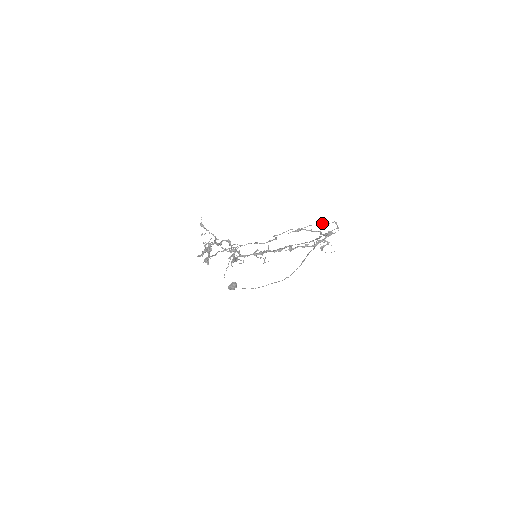
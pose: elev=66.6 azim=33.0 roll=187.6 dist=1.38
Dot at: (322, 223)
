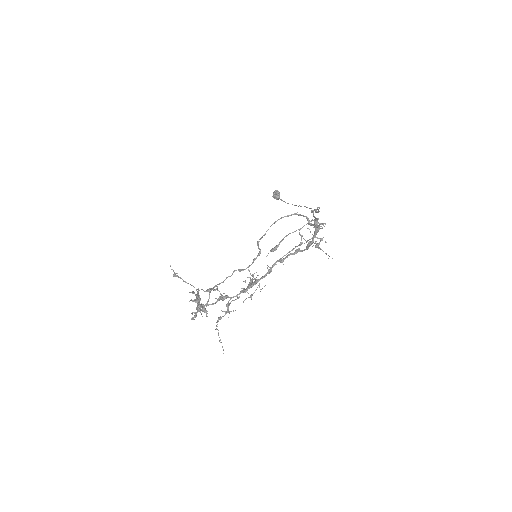
Dot at: (298, 229)
